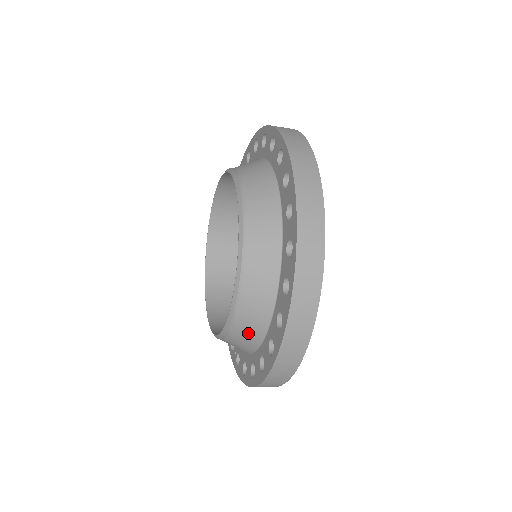
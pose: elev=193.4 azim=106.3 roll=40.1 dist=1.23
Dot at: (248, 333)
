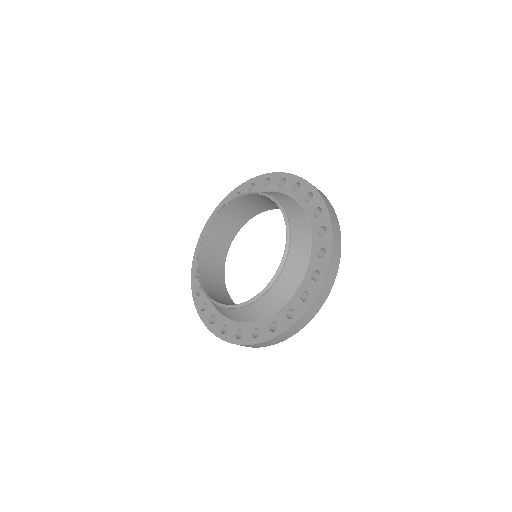
Dot at: (282, 292)
